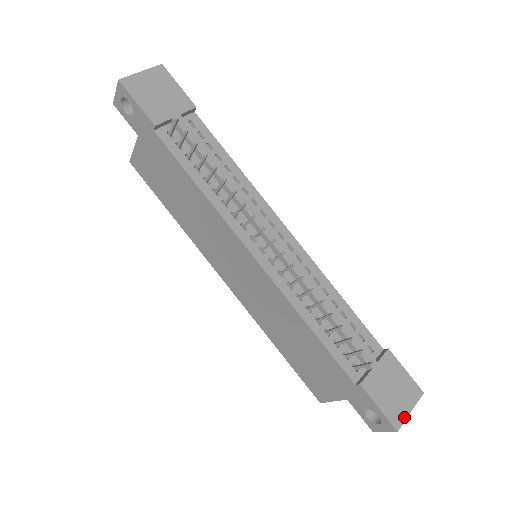
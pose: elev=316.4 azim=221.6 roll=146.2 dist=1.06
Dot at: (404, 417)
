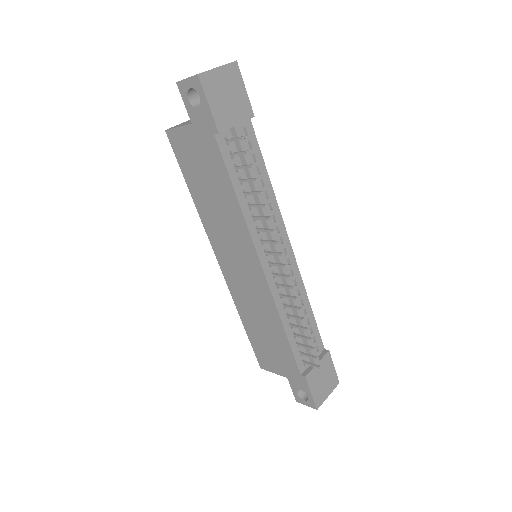
Dot at: (324, 400)
